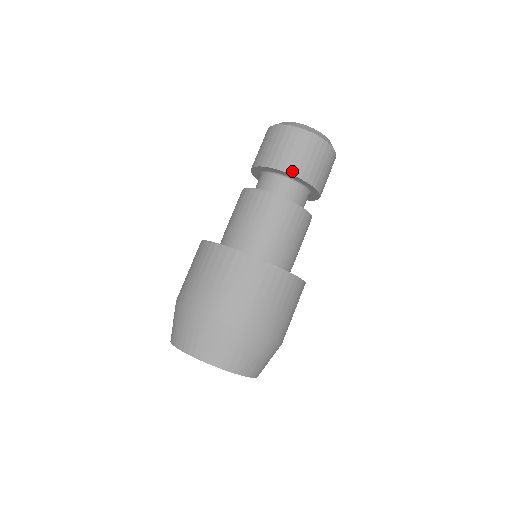
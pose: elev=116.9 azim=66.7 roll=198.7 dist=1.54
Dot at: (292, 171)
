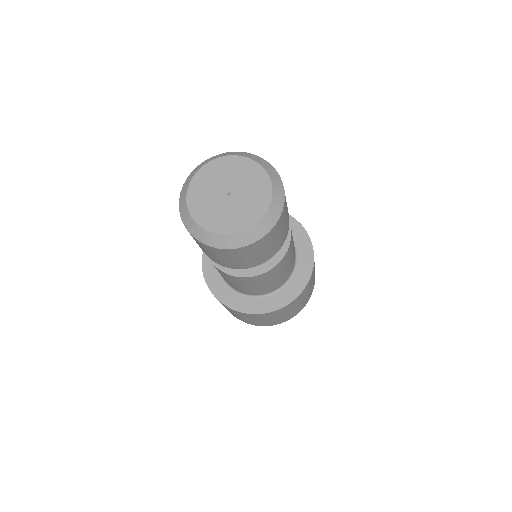
Dot at: (257, 265)
